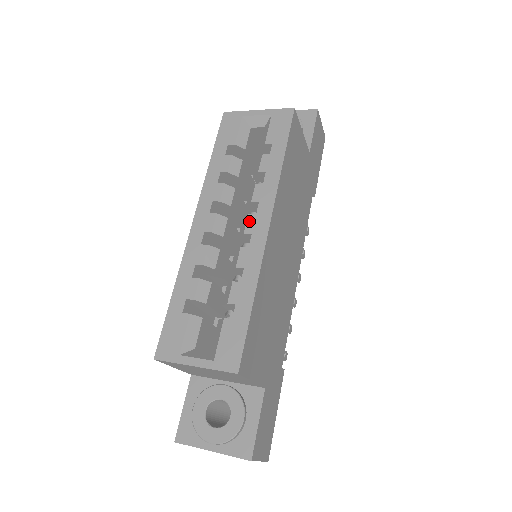
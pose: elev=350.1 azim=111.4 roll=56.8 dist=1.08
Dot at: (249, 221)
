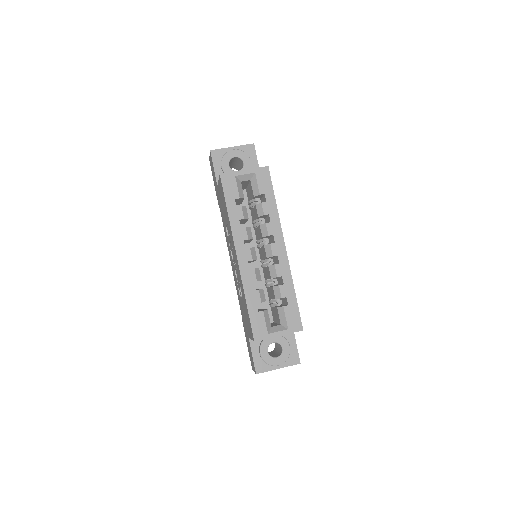
Dot at: (273, 248)
